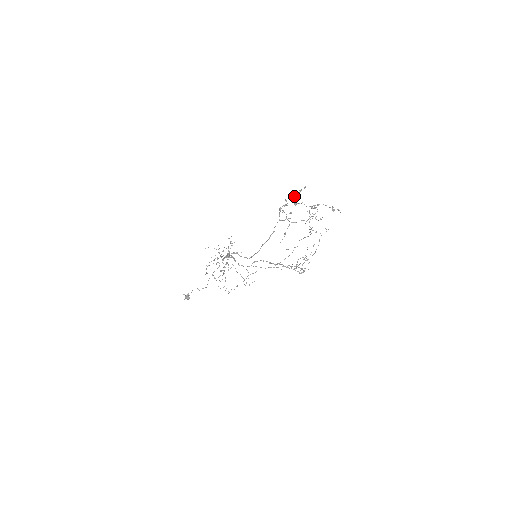
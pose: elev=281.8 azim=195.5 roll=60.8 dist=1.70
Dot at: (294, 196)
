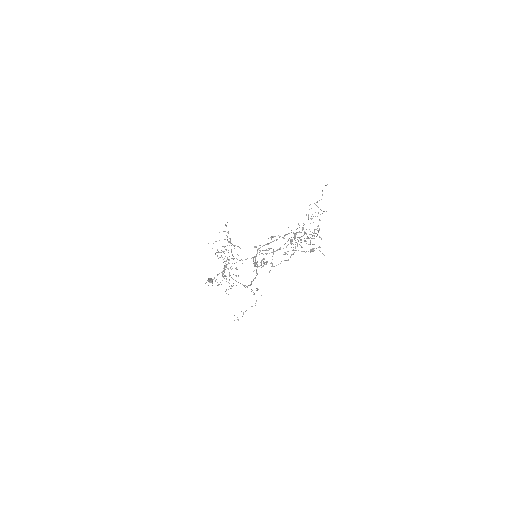
Dot at: (261, 261)
